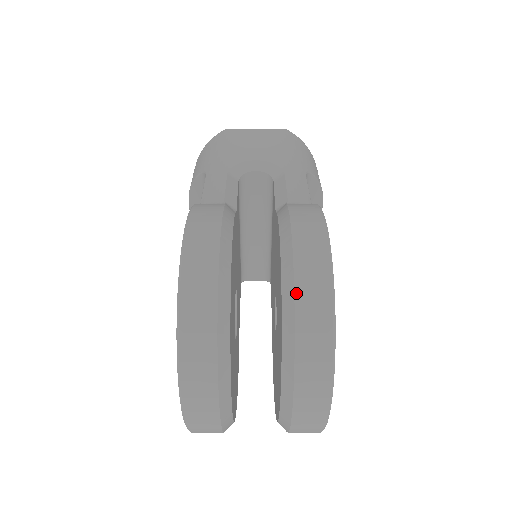
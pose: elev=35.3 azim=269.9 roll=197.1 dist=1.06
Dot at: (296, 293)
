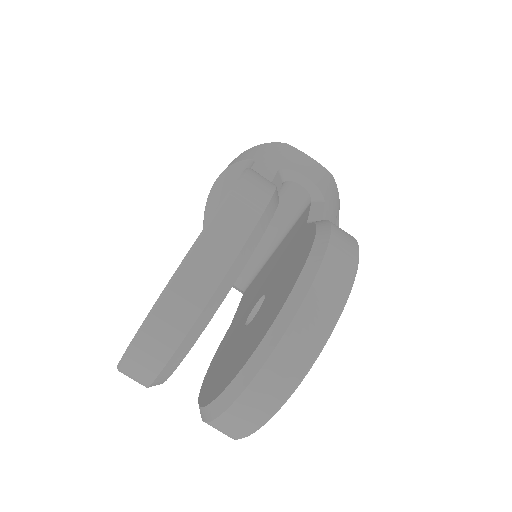
Dot at: (313, 286)
